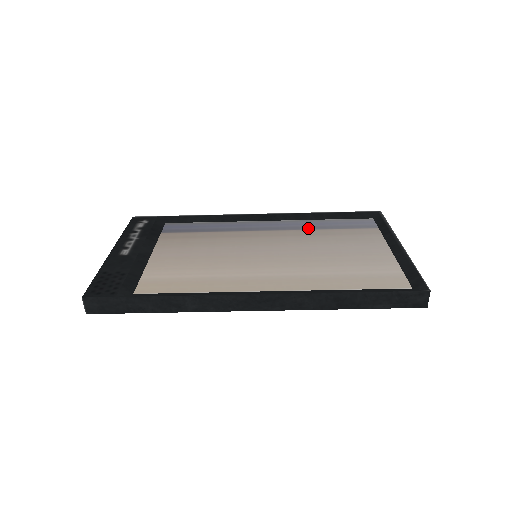
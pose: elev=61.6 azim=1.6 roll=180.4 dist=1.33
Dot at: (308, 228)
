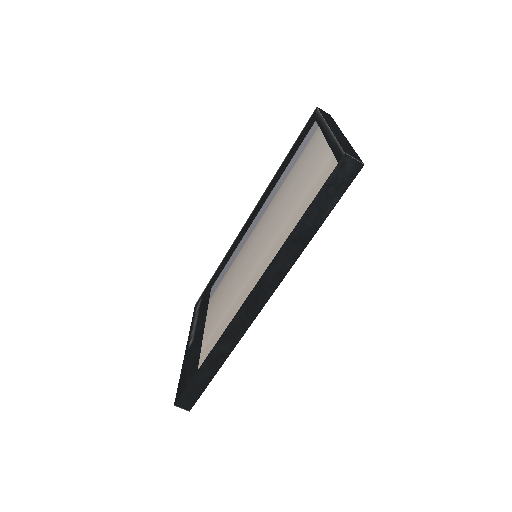
Dot at: (278, 189)
